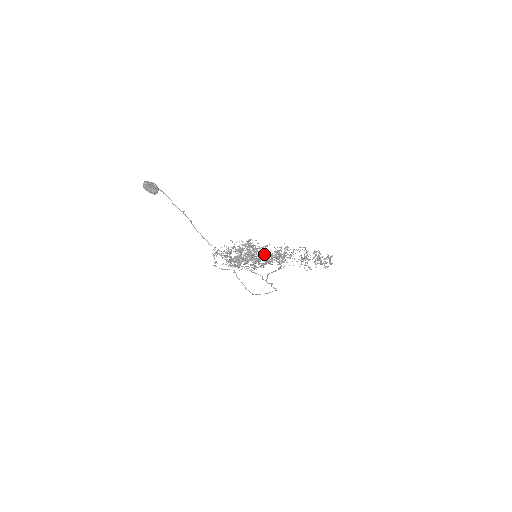
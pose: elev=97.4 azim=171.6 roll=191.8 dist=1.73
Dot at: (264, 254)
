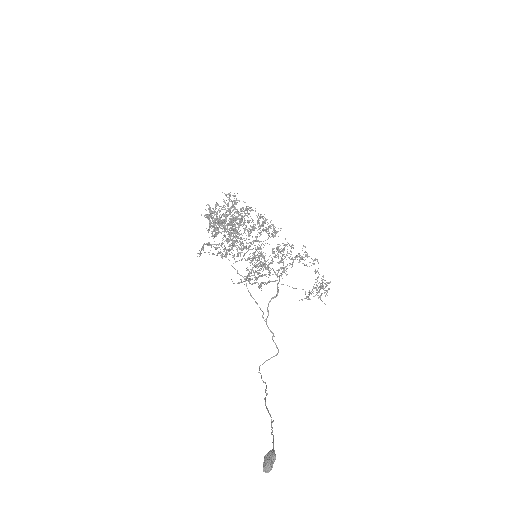
Dot at: occluded
